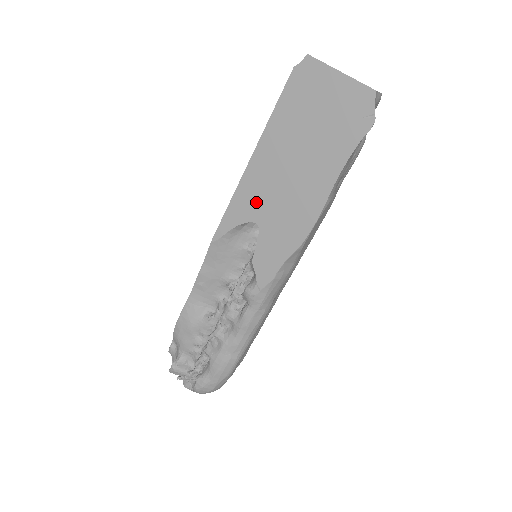
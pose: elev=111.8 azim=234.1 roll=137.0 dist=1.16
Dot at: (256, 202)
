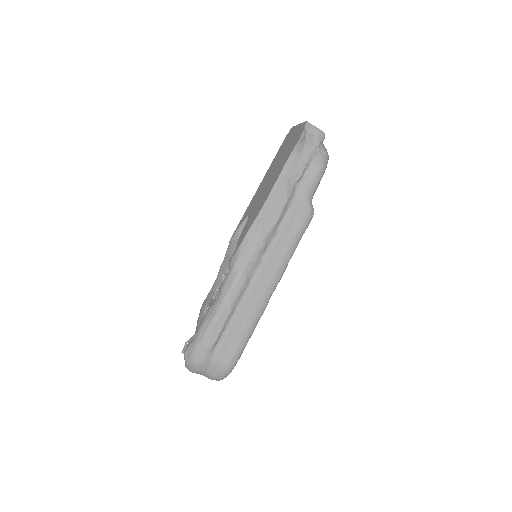
Dot at: (253, 205)
